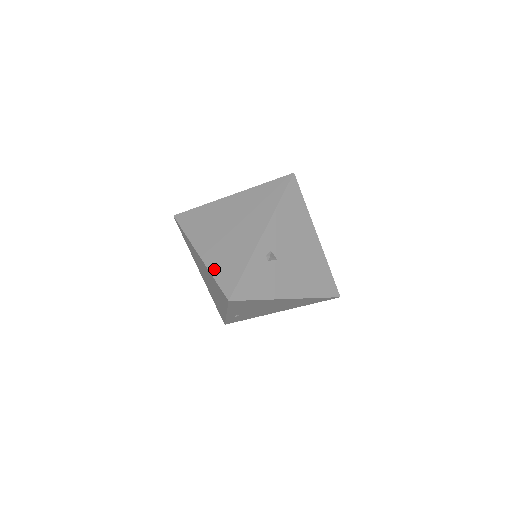
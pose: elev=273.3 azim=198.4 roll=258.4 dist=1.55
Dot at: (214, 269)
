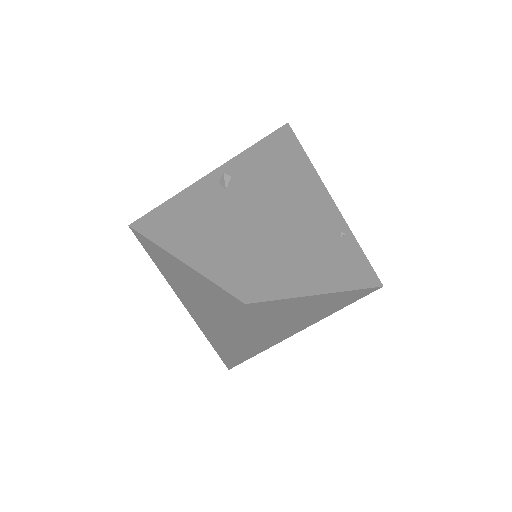
Dot at: (239, 354)
